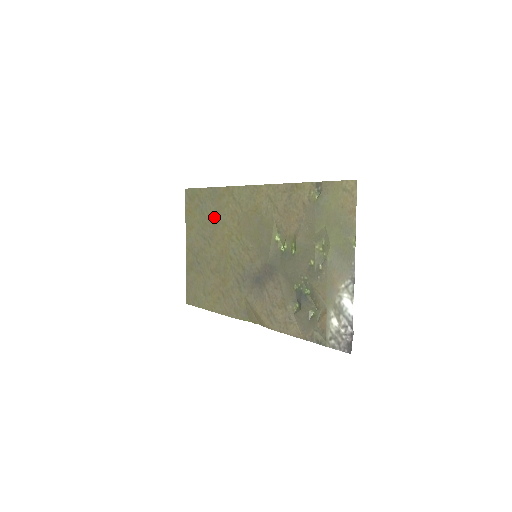
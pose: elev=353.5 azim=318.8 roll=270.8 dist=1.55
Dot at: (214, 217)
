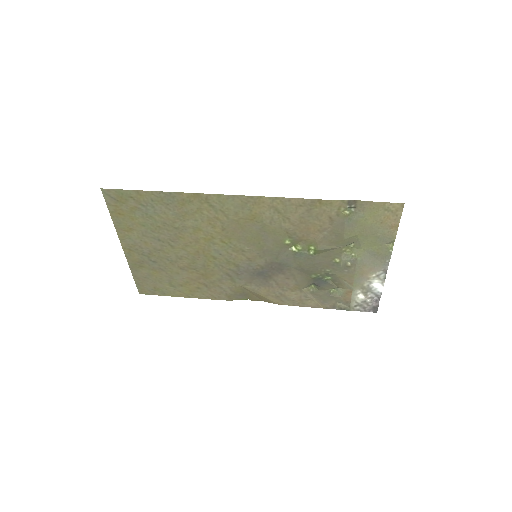
Dot at: (175, 222)
